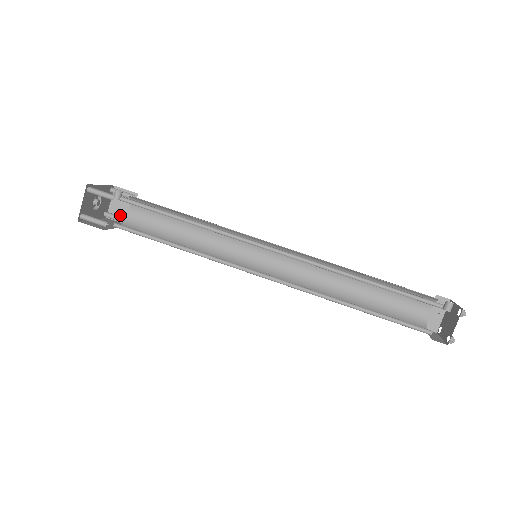
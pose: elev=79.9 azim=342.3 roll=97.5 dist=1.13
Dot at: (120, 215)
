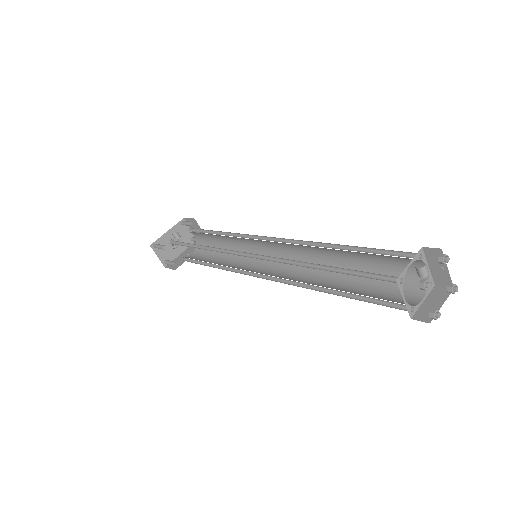
Dot at: occluded
